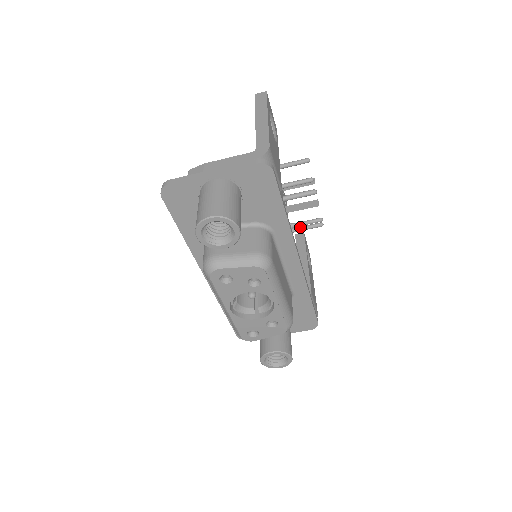
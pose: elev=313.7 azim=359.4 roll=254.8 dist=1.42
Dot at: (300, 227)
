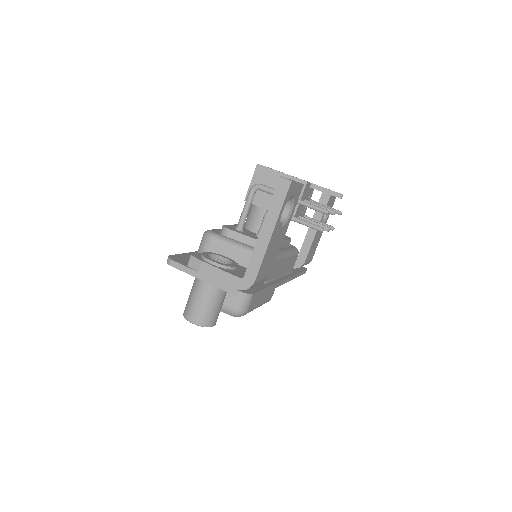
Dot at: occluded
